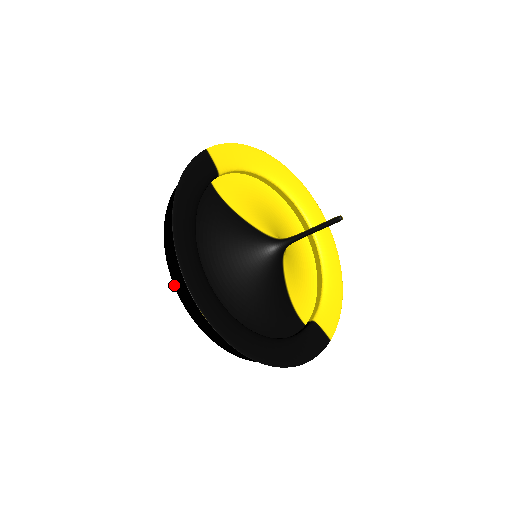
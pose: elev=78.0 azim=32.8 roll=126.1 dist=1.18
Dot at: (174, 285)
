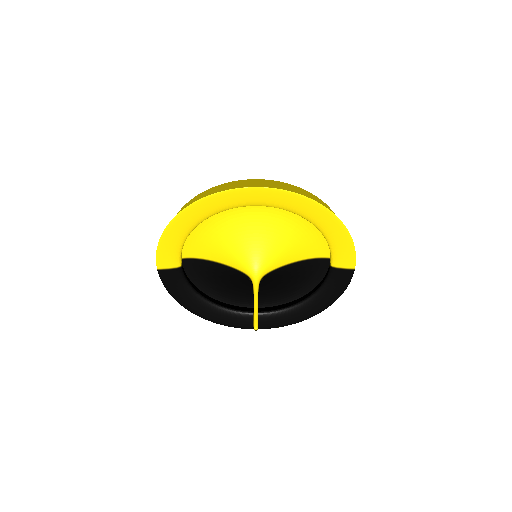
Dot at: occluded
